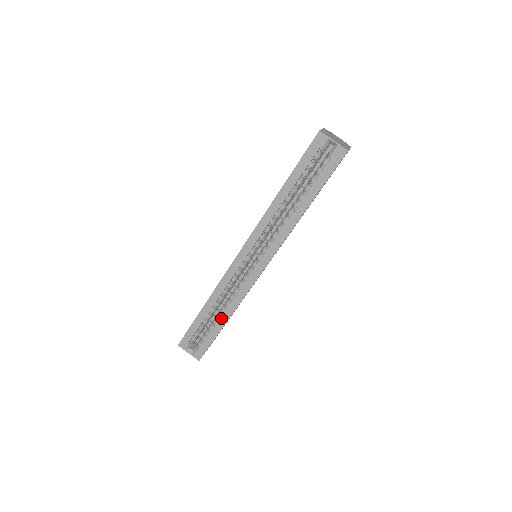
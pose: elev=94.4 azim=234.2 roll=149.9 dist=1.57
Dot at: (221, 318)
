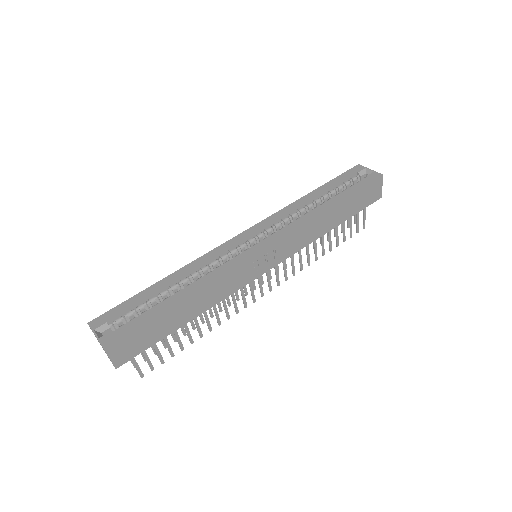
Dot at: (179, 292)
